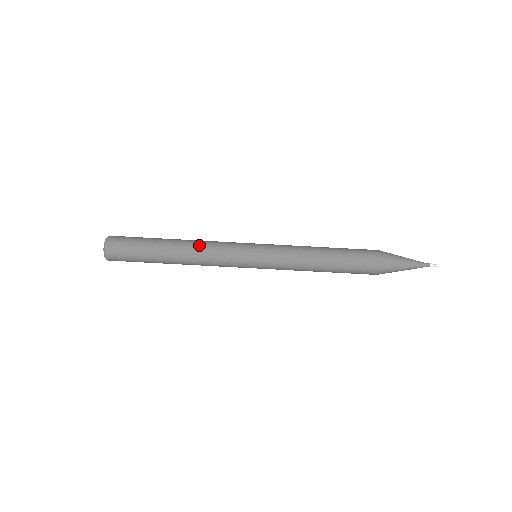
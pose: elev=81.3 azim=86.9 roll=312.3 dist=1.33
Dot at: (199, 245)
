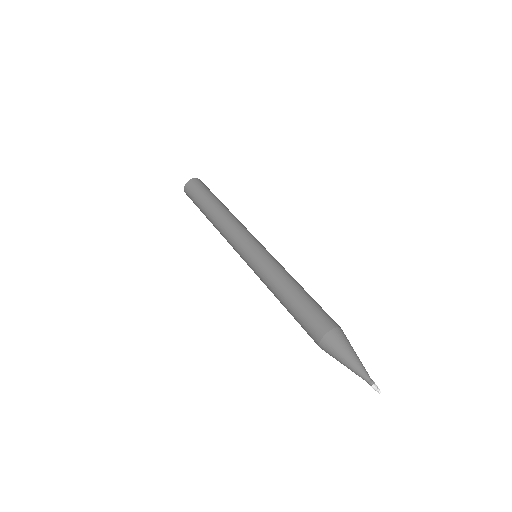
Dot at: (234, 217)
